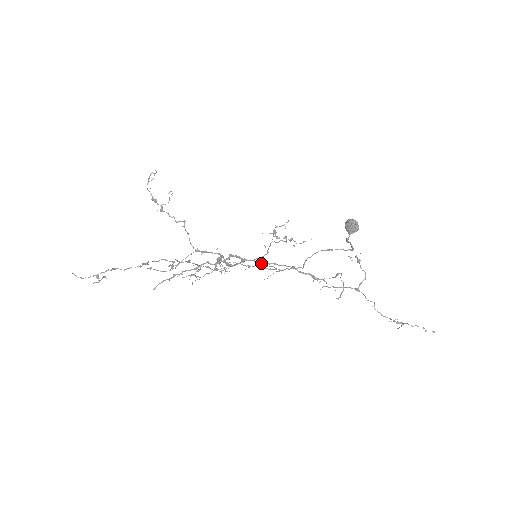
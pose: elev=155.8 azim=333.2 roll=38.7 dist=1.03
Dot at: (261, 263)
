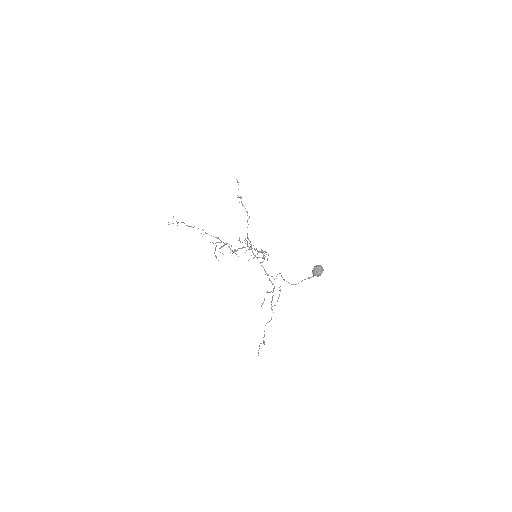
Dot at: (260, 263)
